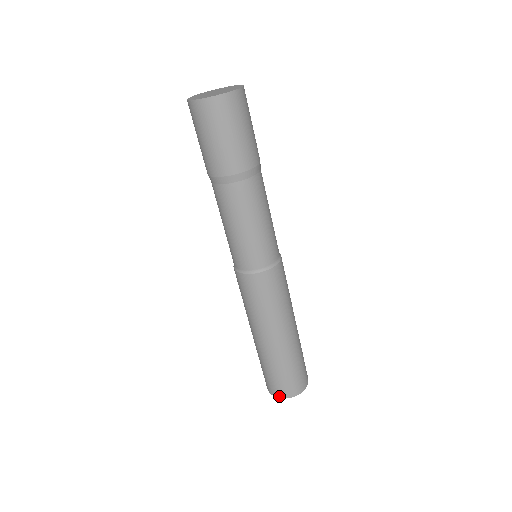
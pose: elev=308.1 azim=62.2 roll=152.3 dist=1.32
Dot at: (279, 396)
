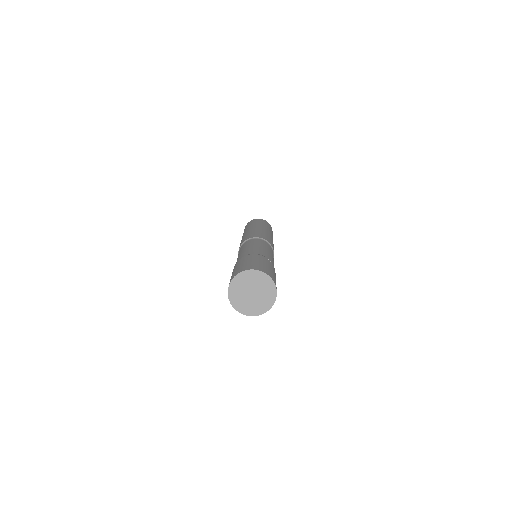
Dot at: occluded
